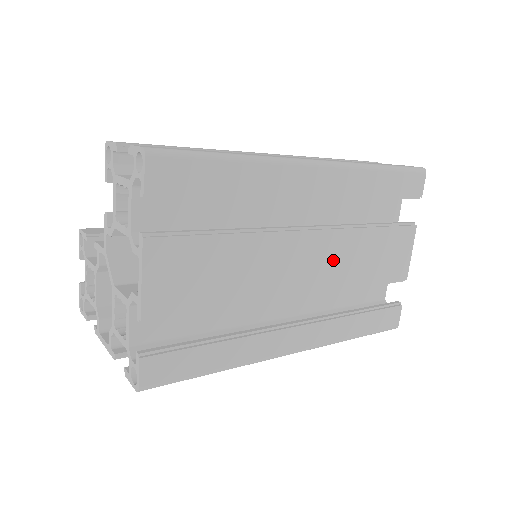
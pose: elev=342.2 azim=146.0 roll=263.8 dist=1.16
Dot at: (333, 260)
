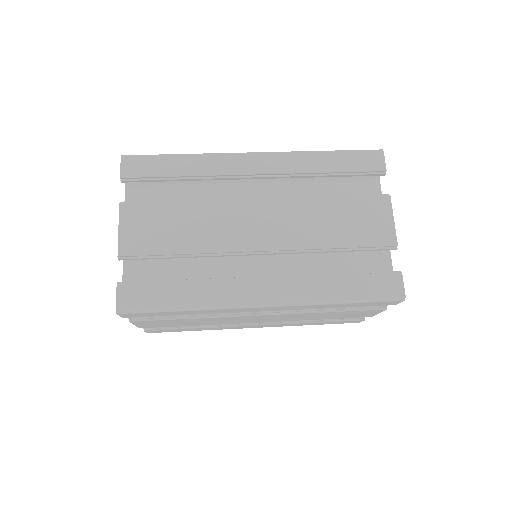
Dot at: (290, 223)
